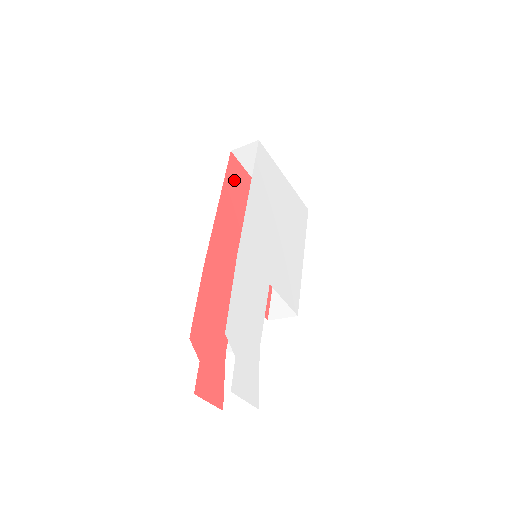
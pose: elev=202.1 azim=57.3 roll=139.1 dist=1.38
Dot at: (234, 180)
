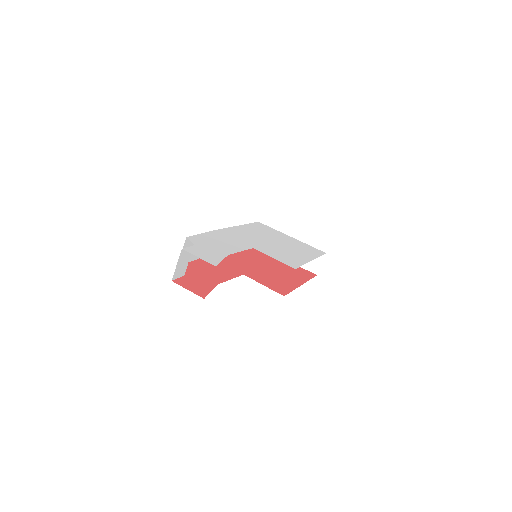
Dot at: (252, 250)
